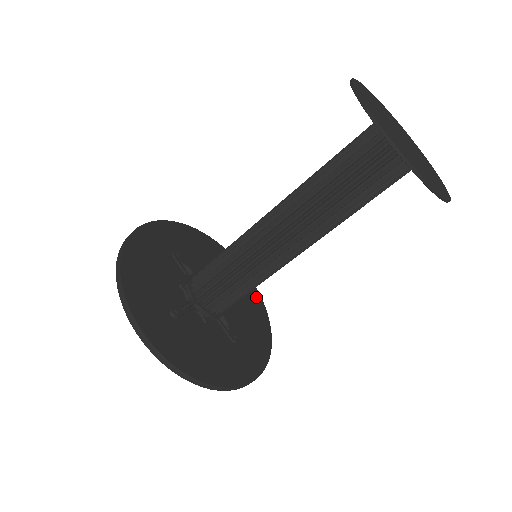
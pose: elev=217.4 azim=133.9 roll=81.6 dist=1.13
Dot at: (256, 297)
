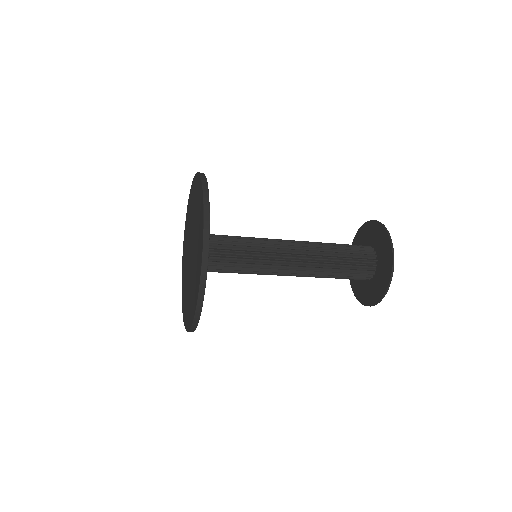
Dot at: occluded
